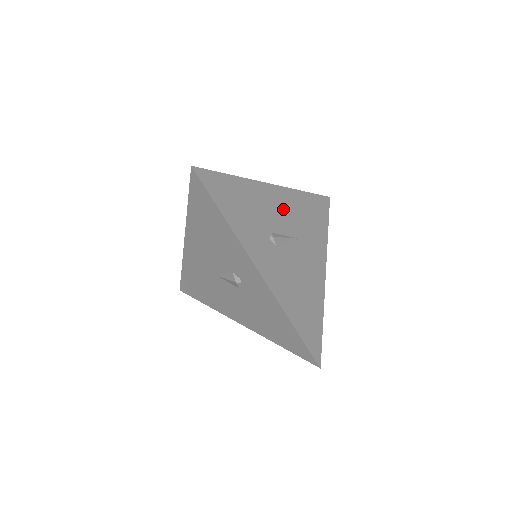
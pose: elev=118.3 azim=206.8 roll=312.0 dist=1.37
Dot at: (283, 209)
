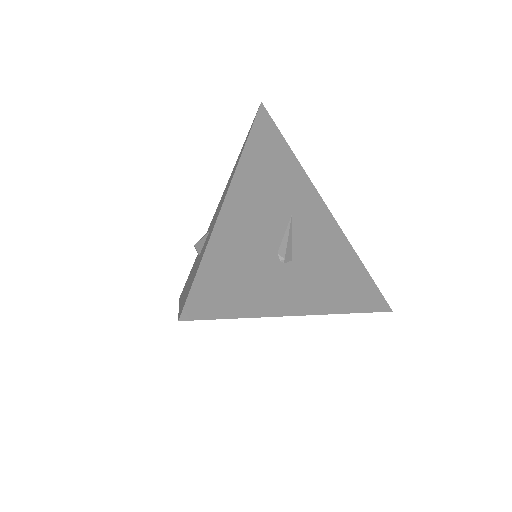
Dot at: (258, 205)
